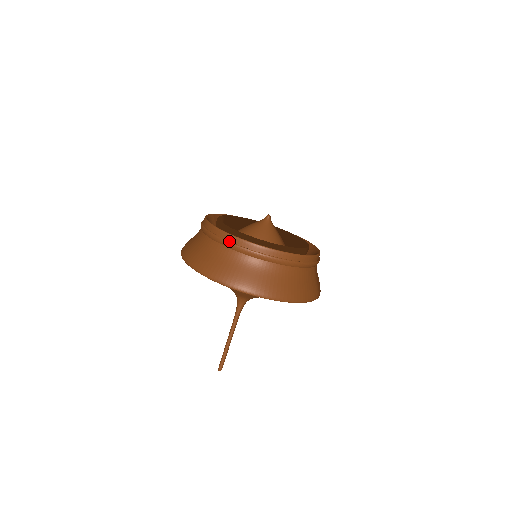
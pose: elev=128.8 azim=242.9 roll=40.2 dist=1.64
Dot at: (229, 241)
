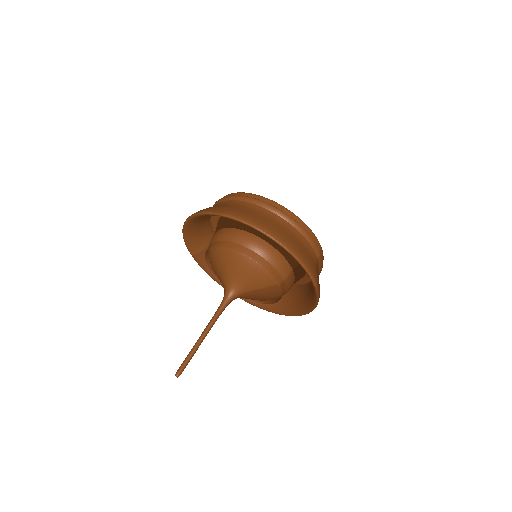
Dot at: (236, 195)
